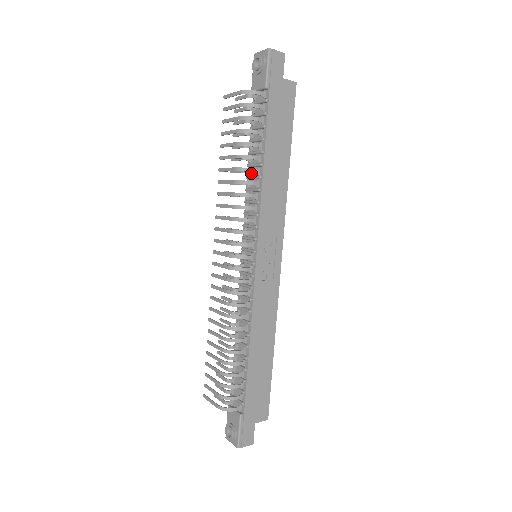
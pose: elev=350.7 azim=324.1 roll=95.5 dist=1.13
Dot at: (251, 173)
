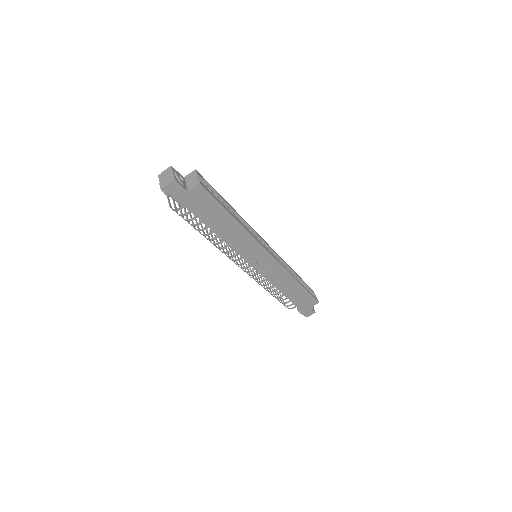
Dot at: occluded
